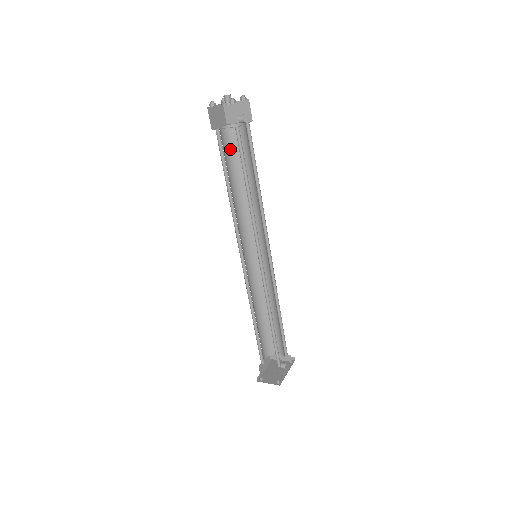
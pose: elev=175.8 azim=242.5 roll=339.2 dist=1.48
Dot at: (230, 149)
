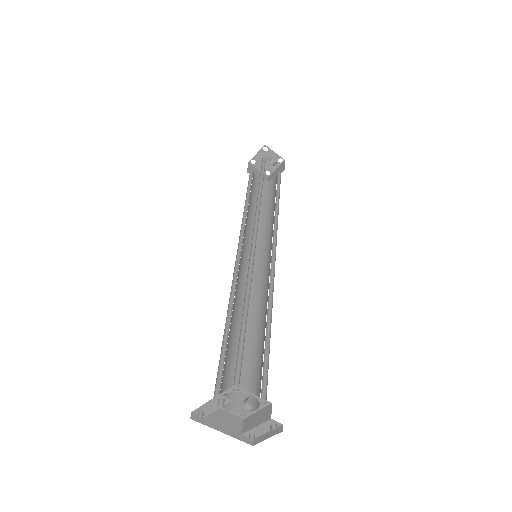
Dot at: (262, 193)
